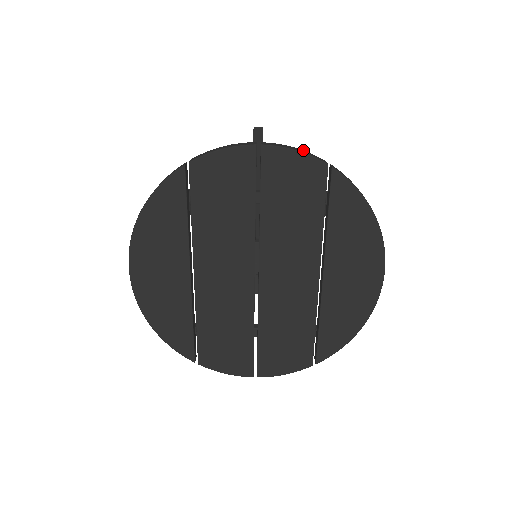
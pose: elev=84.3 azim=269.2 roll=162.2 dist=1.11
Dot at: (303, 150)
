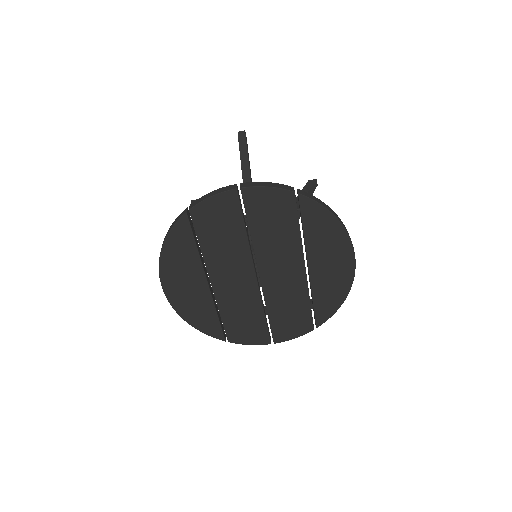
Dot at: (274, 183)
